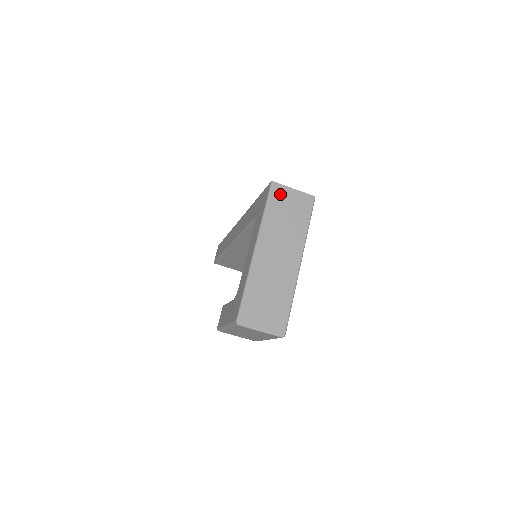
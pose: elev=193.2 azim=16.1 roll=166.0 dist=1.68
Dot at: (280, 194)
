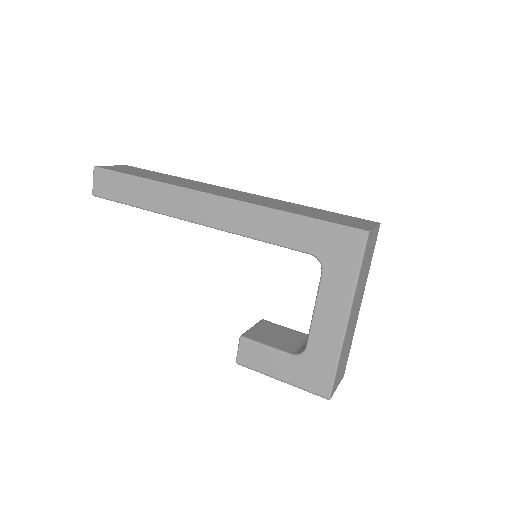
Dot at: (369, 243)
